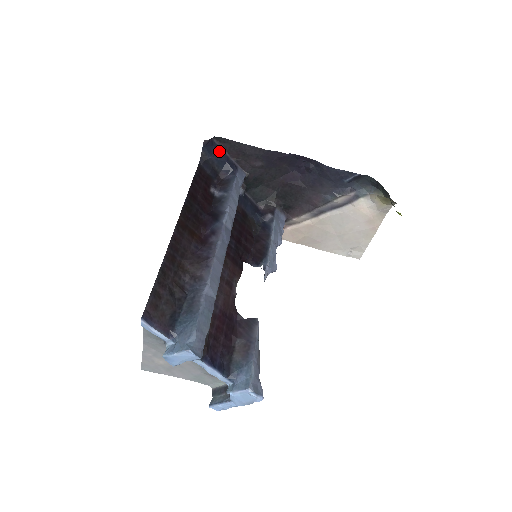
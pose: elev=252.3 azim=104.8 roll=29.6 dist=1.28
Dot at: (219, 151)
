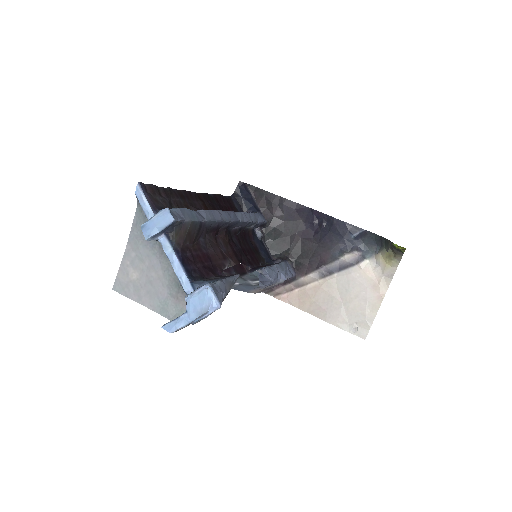
Dot at: (249, 196)
